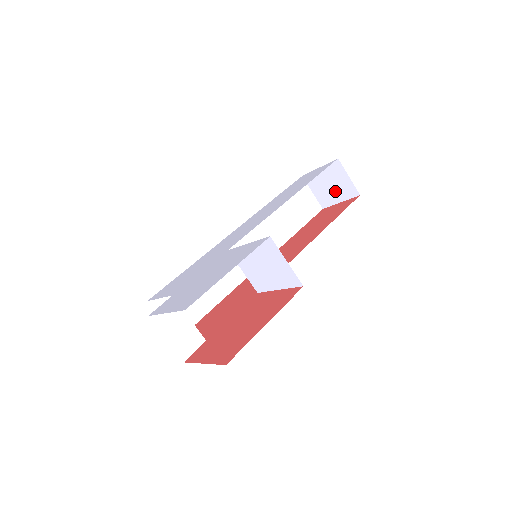
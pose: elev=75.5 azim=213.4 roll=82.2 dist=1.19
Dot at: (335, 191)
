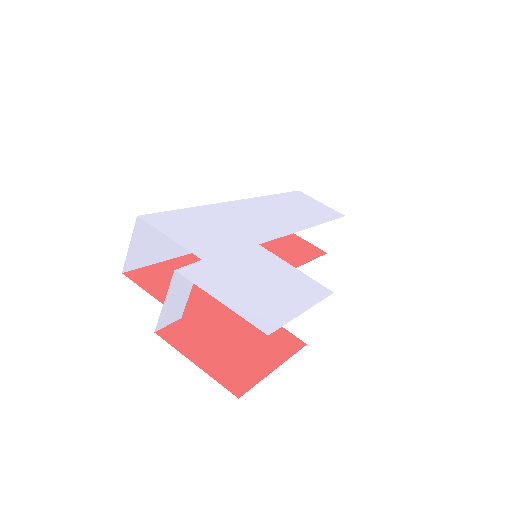
Dot at: (312, 229)
